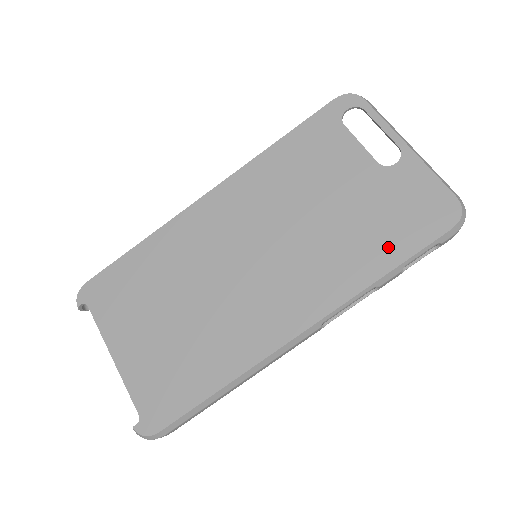
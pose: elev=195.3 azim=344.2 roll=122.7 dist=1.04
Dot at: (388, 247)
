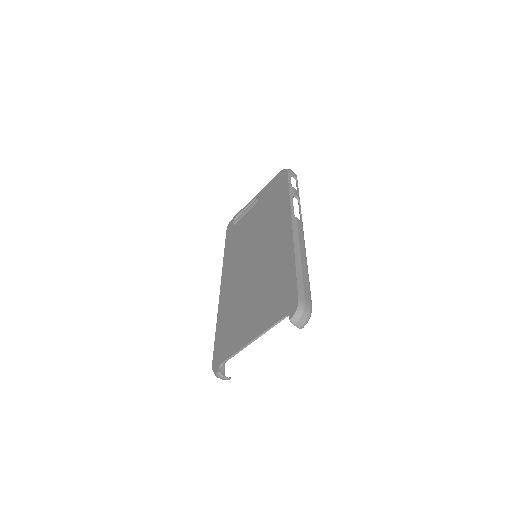
Dot at: (281, 193)
